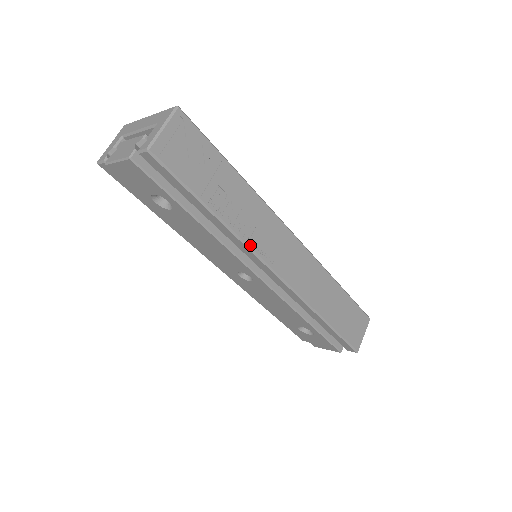
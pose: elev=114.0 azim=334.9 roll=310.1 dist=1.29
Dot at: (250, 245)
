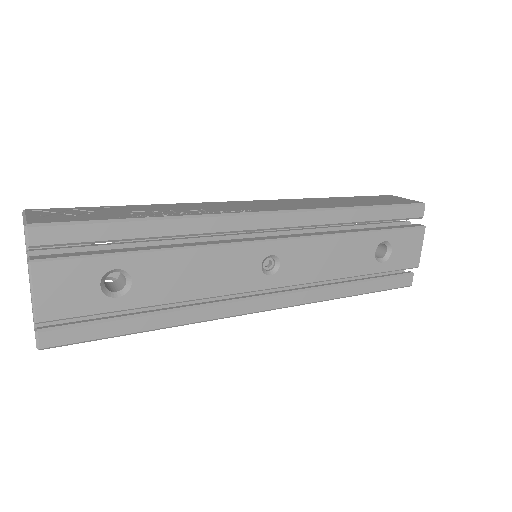
Dot at: (215, 214)
